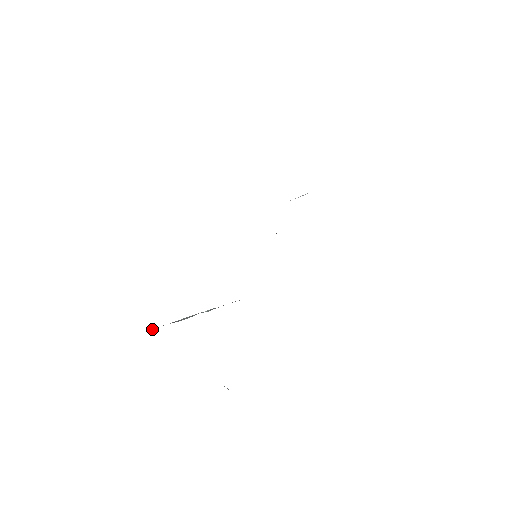
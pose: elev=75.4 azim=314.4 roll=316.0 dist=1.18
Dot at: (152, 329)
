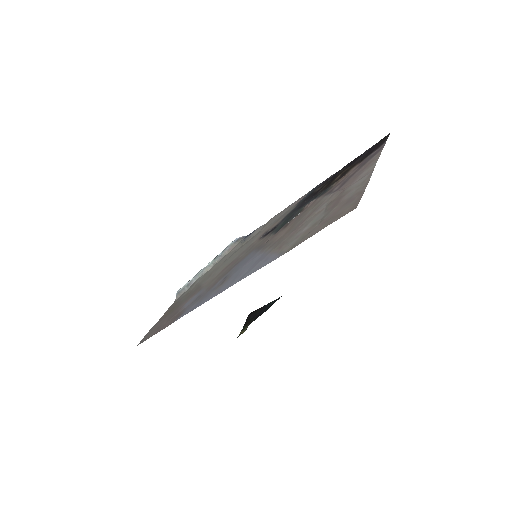
Dot at: (176, 296)
